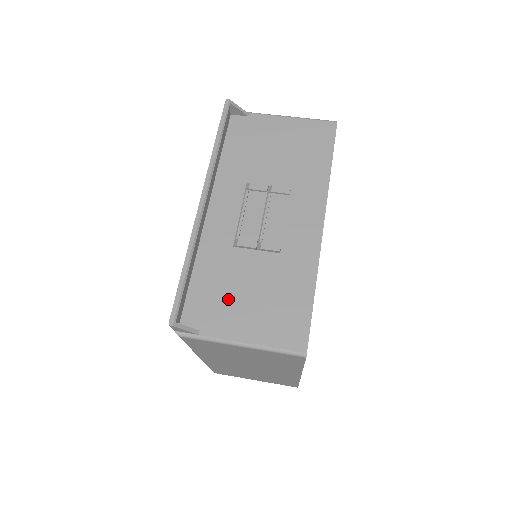
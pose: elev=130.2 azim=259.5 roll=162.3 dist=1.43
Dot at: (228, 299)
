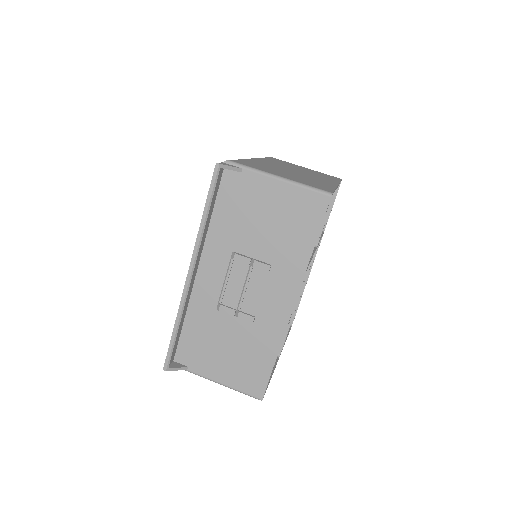
Dot at: (210, 349)
